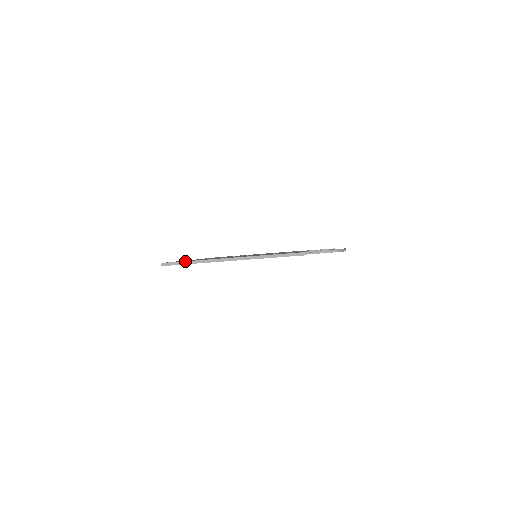
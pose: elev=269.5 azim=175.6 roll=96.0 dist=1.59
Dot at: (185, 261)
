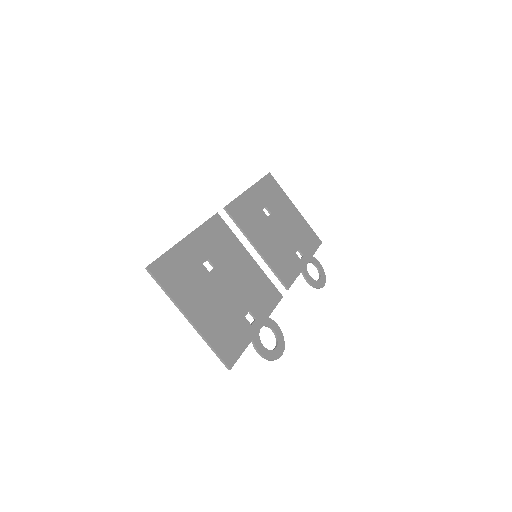
Dot at: (161, 285)
